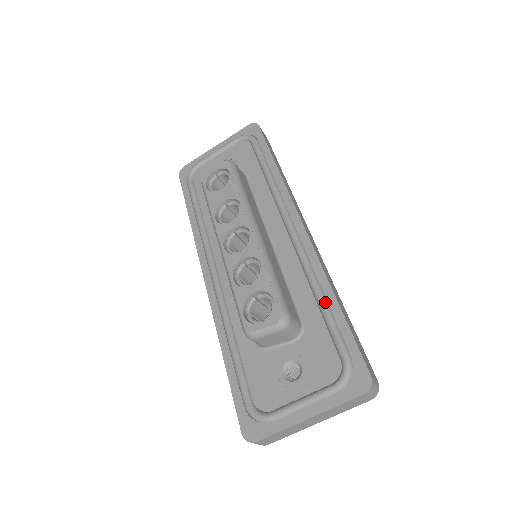
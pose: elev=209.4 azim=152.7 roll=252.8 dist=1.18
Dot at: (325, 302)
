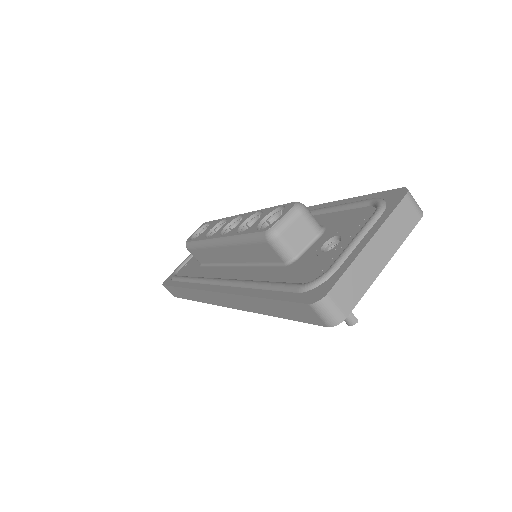
Dot at: (331, 206)
